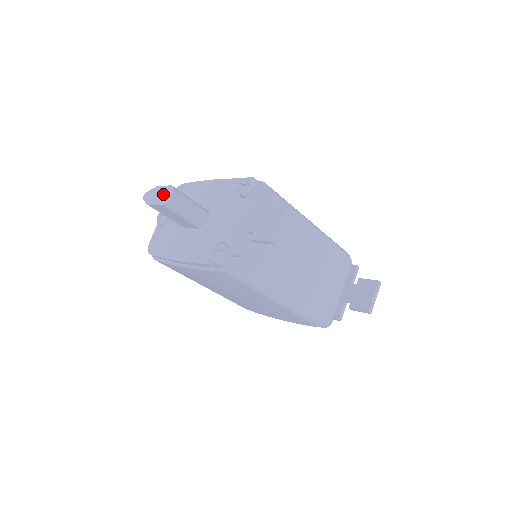
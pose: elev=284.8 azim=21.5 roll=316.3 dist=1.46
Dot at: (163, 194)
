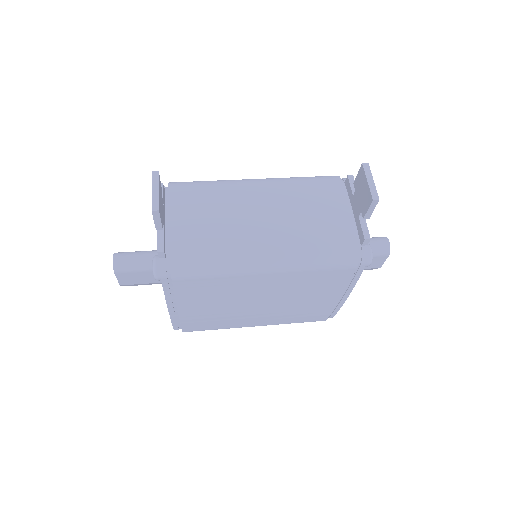
Dot at: occluded
